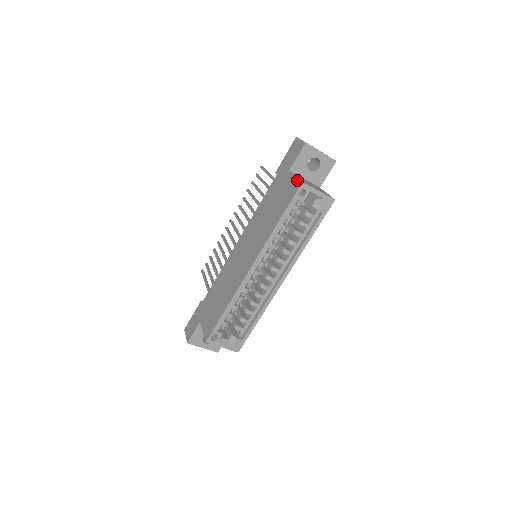
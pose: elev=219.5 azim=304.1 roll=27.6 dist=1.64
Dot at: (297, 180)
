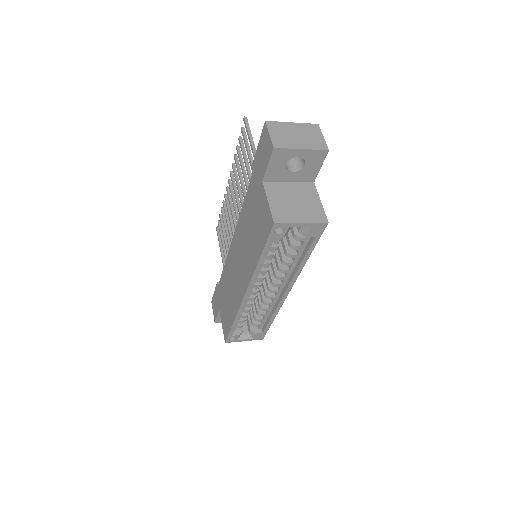
Dot at: (269, 212)
